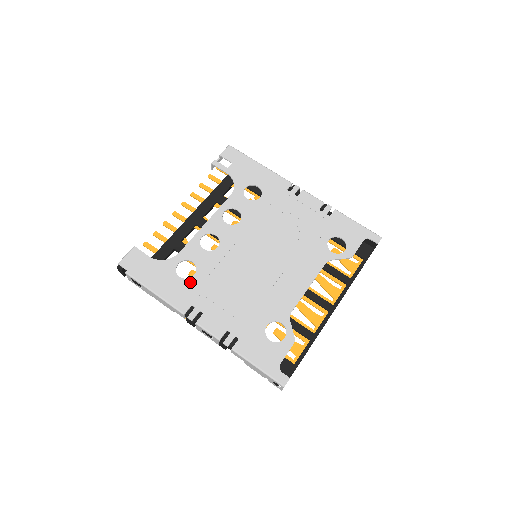
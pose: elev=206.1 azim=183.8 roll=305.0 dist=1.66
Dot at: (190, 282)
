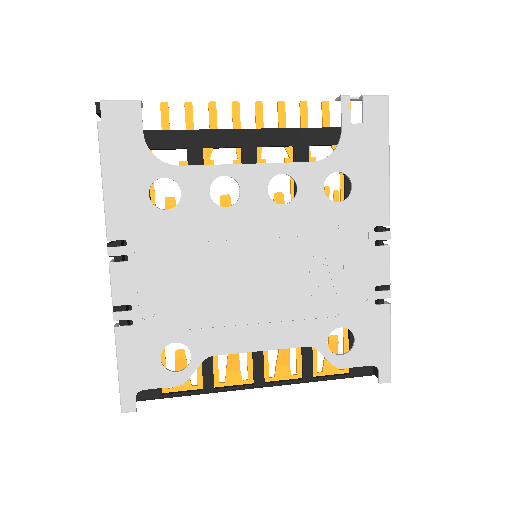
Dot at: (153, 213)
